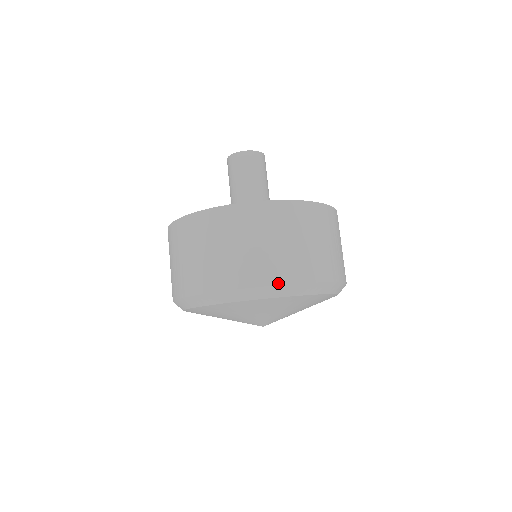
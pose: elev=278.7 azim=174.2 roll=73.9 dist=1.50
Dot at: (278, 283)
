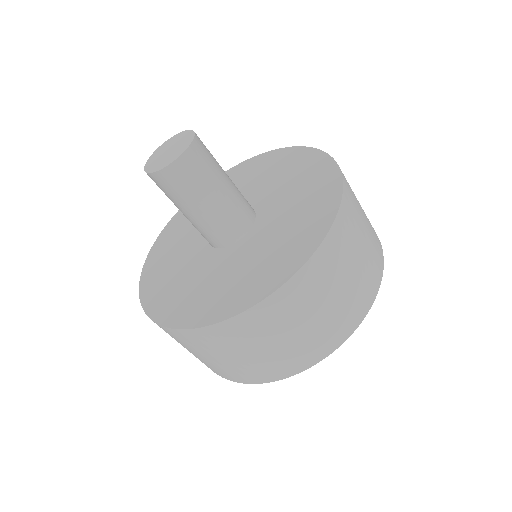
Dot at: (376, 293)
